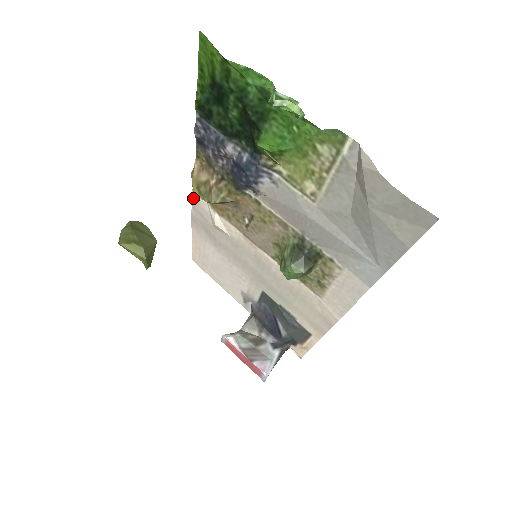
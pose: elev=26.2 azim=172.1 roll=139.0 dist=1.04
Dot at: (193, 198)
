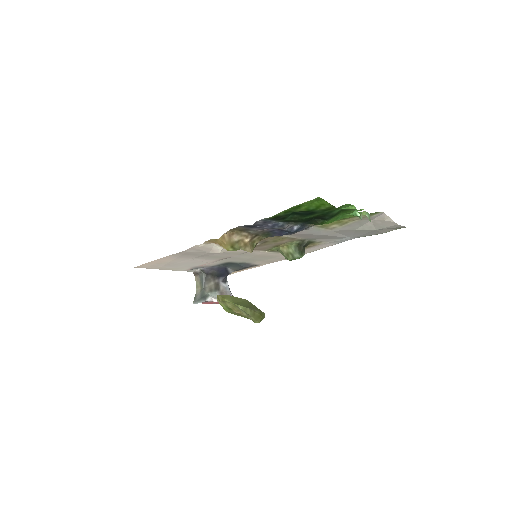
Dot at: (196, 245)
